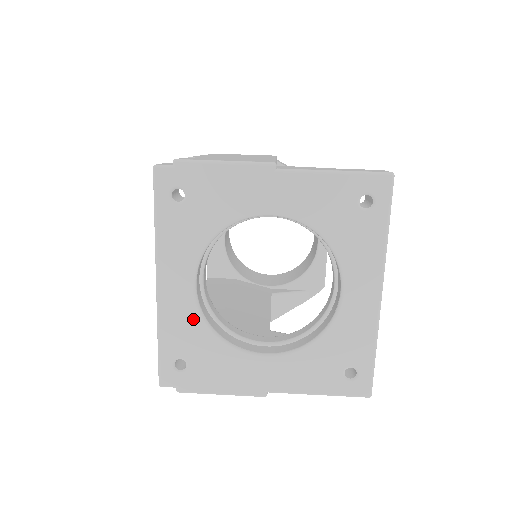
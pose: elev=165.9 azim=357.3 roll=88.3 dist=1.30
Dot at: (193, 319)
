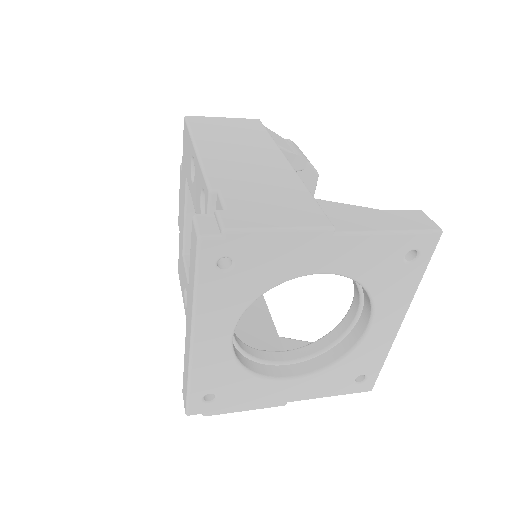
Dot at: (227, 364)
